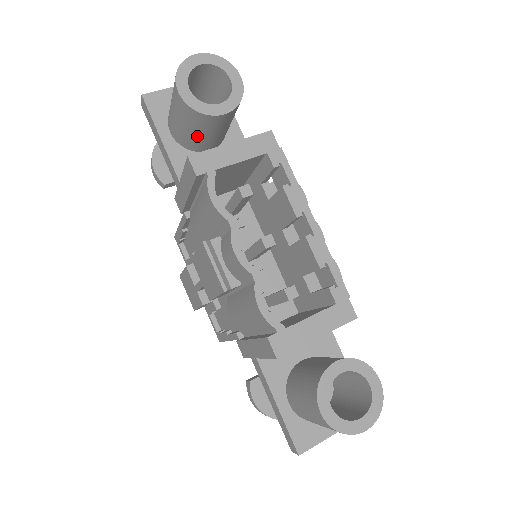
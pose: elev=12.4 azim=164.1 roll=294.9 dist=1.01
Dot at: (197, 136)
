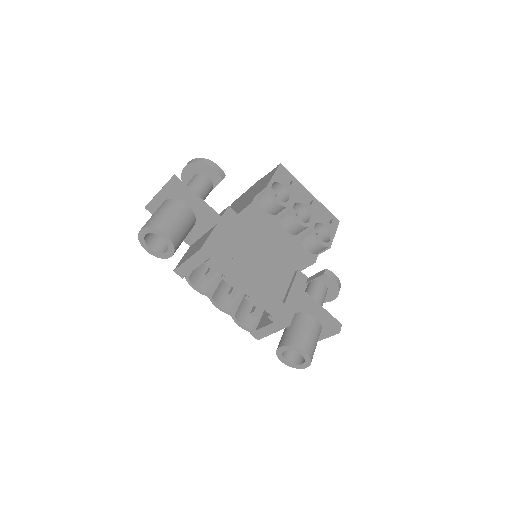
Dot at: occluded
